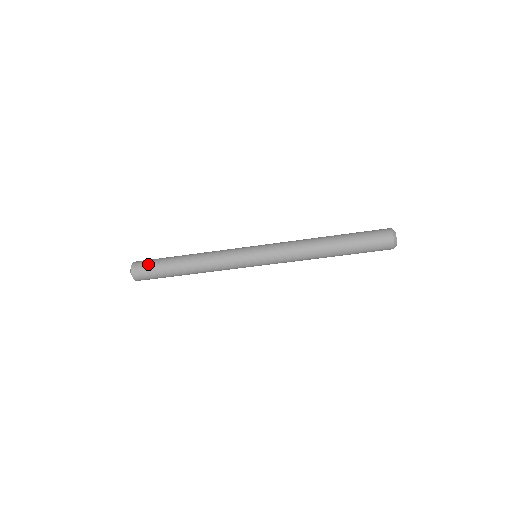
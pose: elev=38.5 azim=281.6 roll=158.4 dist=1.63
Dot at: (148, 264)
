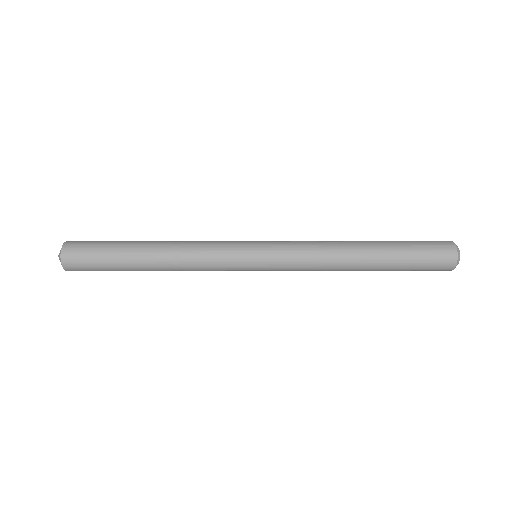
Dot at: (91, 244)
